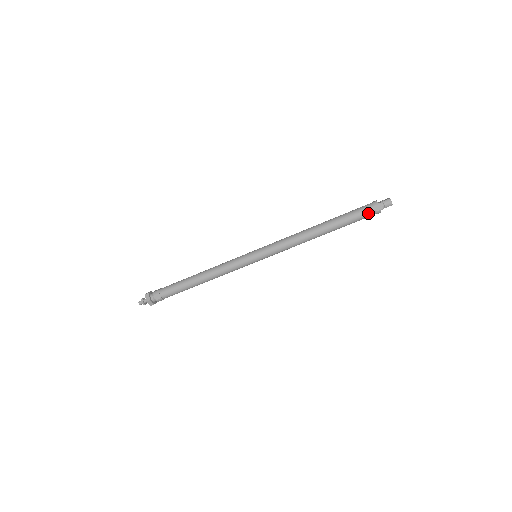
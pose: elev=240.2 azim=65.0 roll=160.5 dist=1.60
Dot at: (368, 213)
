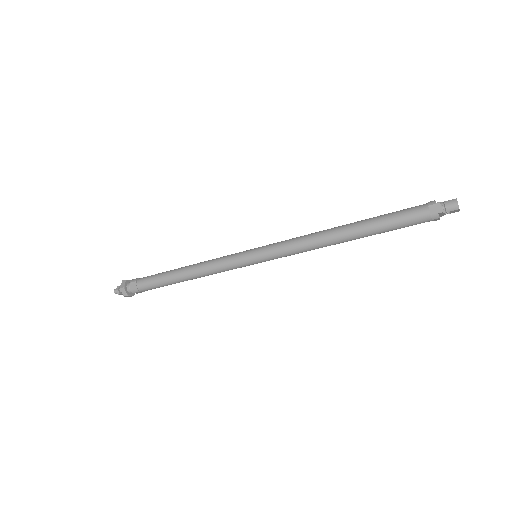
Dot at: (418, 215)
